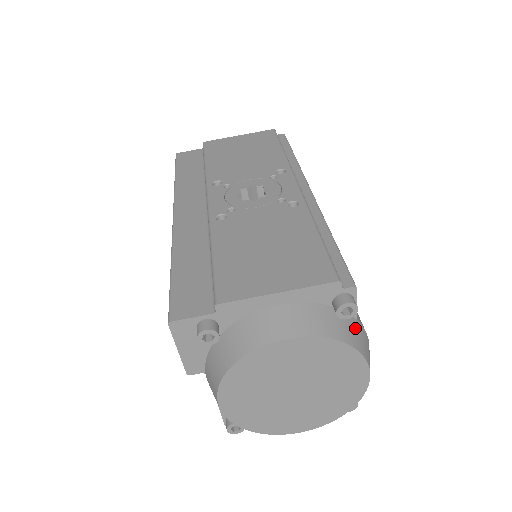
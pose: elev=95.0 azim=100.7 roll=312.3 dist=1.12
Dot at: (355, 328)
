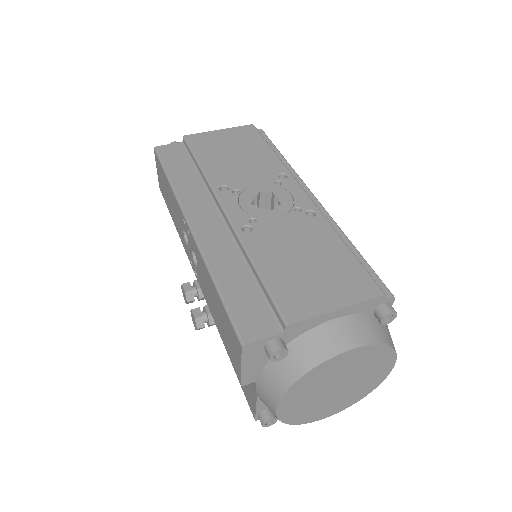
Dot at: (388, 330)
